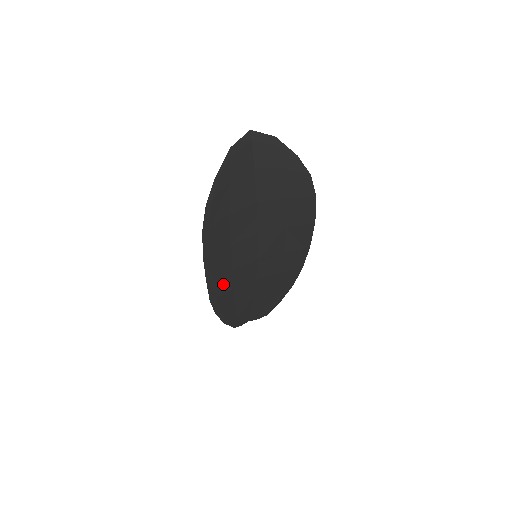
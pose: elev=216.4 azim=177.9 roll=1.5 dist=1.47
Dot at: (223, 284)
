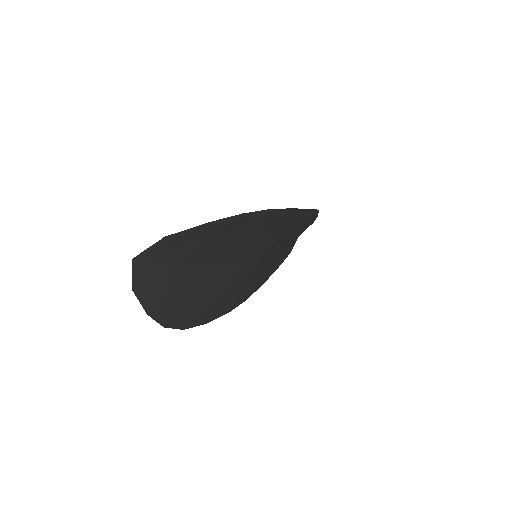
Dot at: (245, 292)
